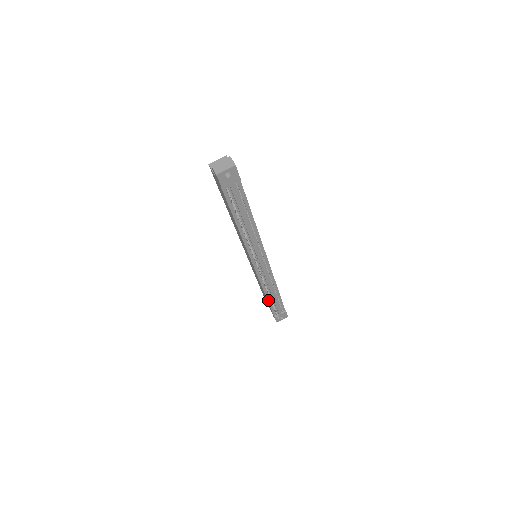
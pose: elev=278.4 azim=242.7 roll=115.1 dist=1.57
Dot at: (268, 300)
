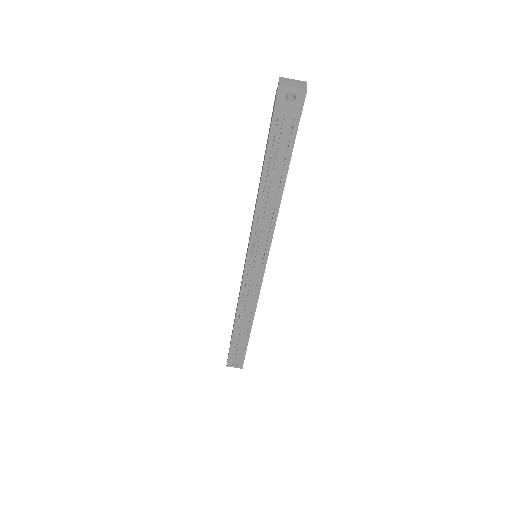
Dot at: (235, 326)
